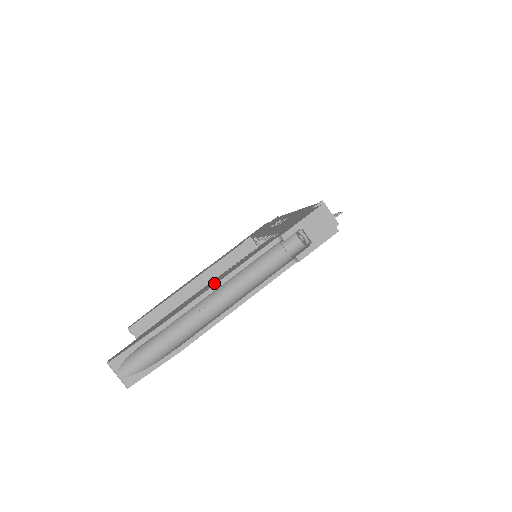
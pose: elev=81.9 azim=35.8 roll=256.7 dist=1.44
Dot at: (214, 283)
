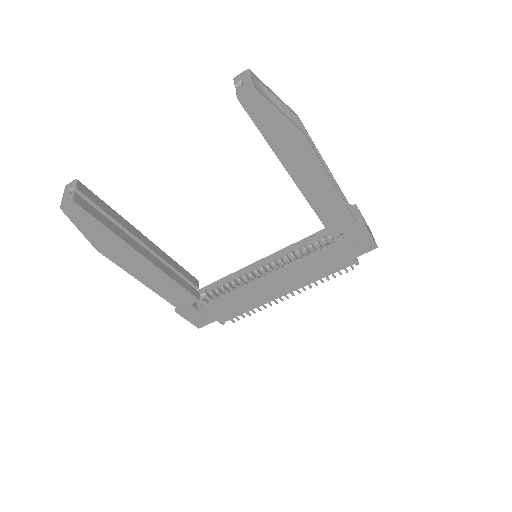
Dot at: occluded
